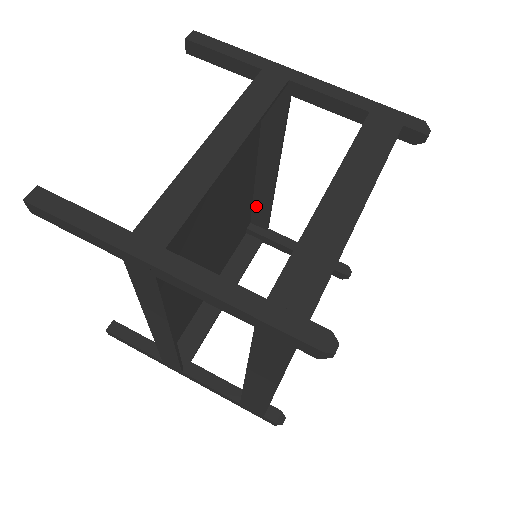
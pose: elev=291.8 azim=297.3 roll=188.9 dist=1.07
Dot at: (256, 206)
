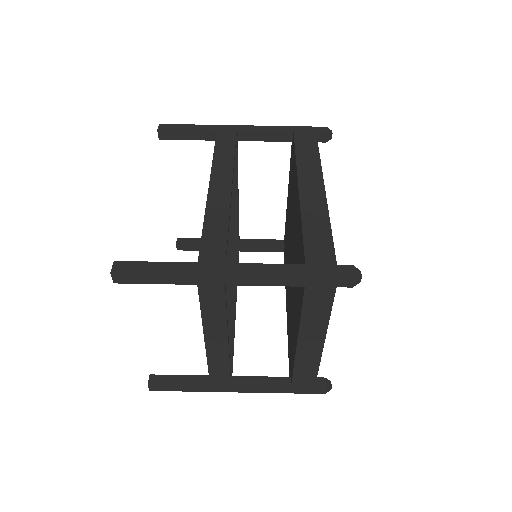
Dot at: (219, 151)
